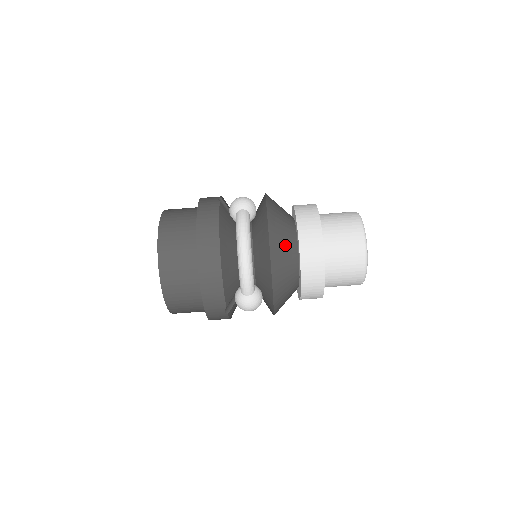
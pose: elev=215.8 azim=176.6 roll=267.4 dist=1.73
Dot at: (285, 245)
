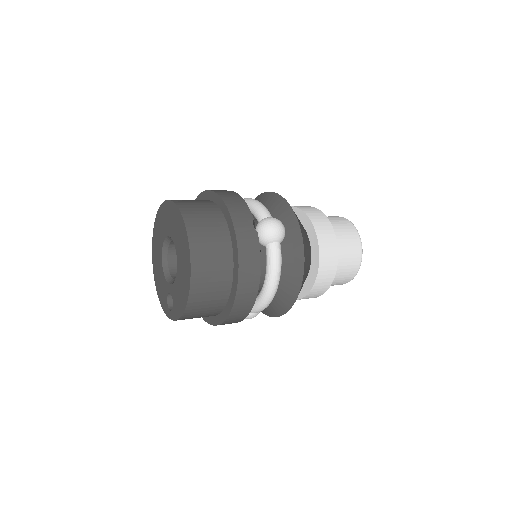
Dot at: occluded
